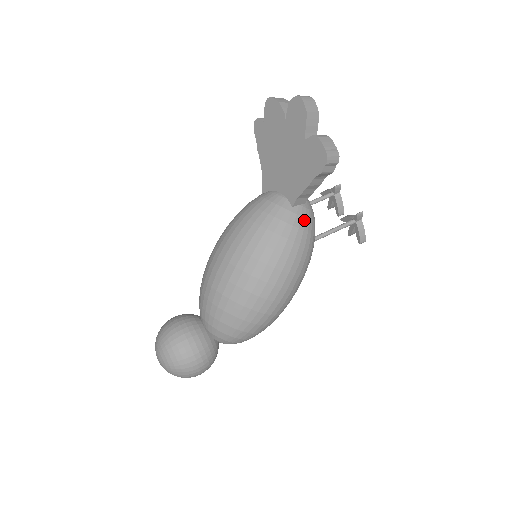
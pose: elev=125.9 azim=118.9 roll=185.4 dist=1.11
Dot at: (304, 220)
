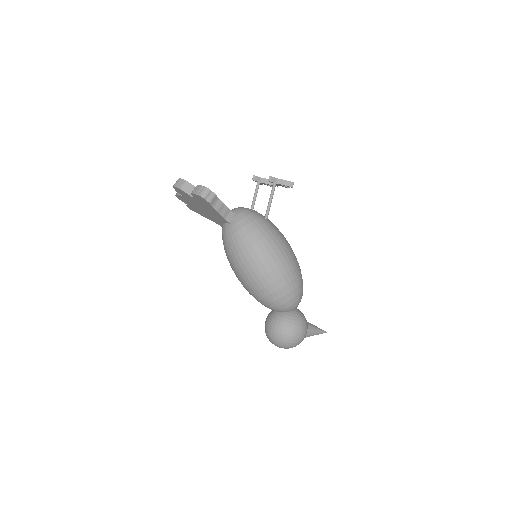
Dot at: (240, 222)
